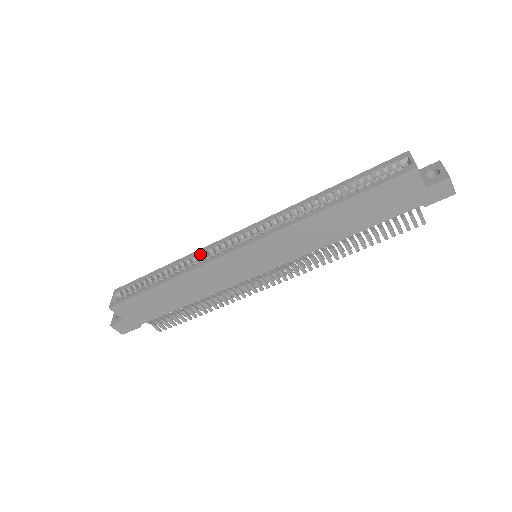
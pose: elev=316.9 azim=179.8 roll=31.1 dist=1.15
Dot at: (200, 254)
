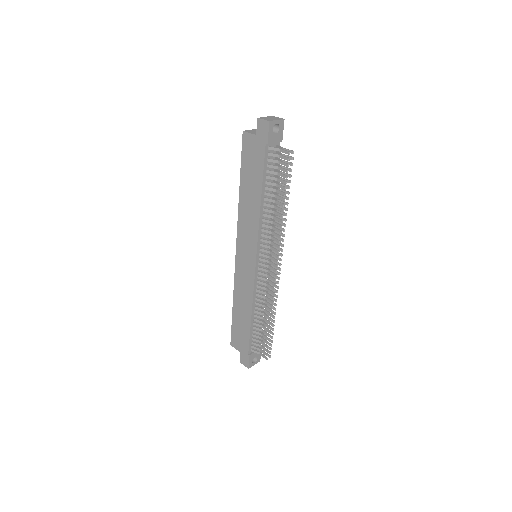
Dot at: occluded
